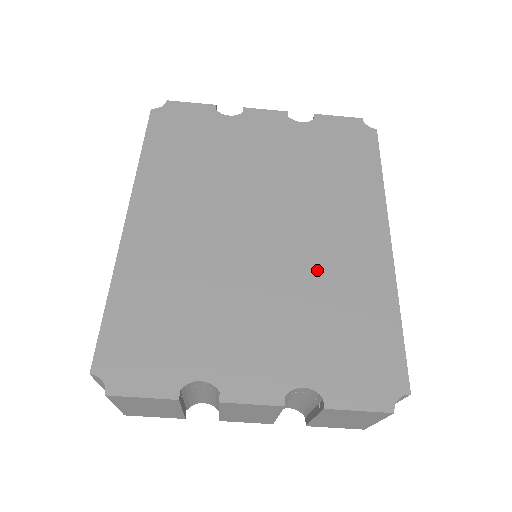
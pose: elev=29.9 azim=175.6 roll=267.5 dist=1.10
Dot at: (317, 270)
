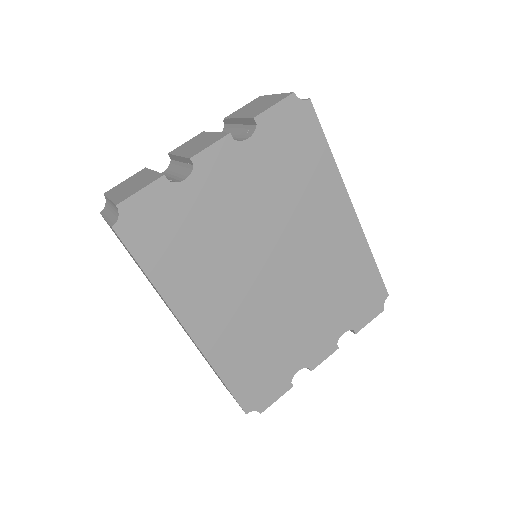
Dot at: (322, 268)
